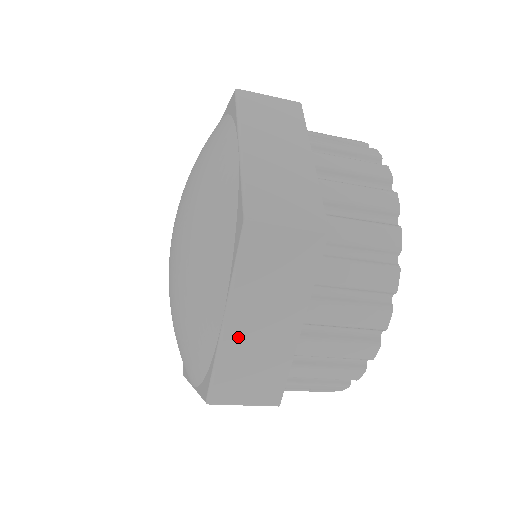
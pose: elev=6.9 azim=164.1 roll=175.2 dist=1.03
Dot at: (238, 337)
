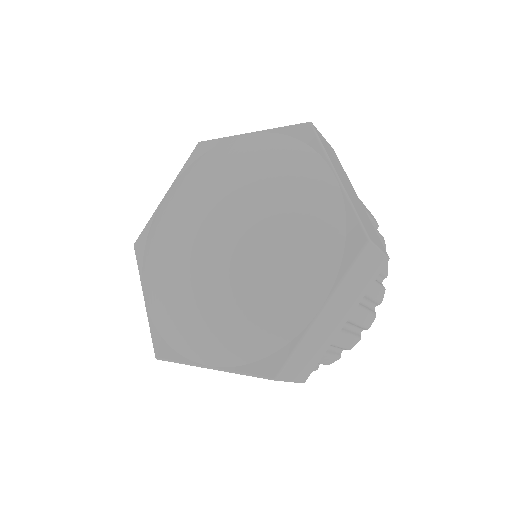
Dot at: (320, 326)
